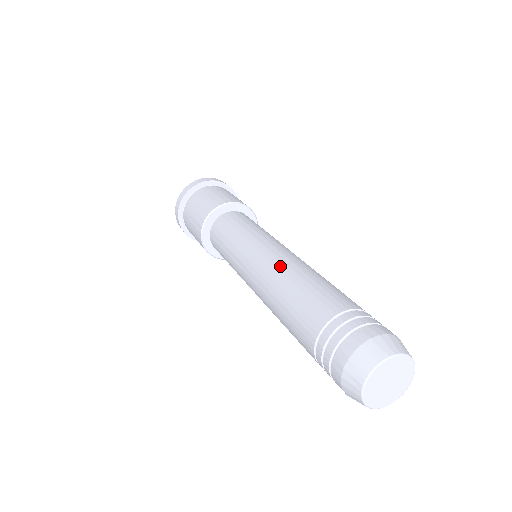
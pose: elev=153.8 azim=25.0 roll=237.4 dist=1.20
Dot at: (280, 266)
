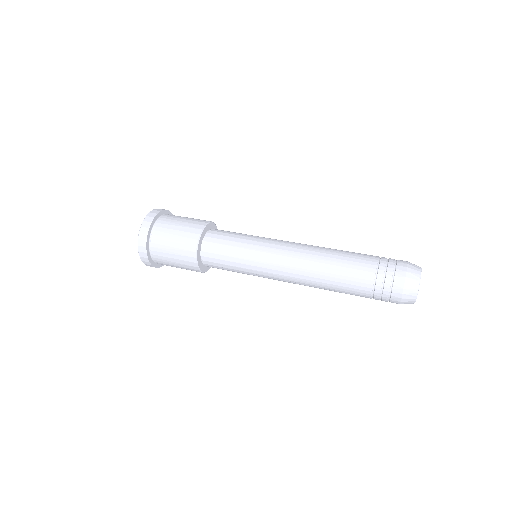
Dot at: (306, 258)
